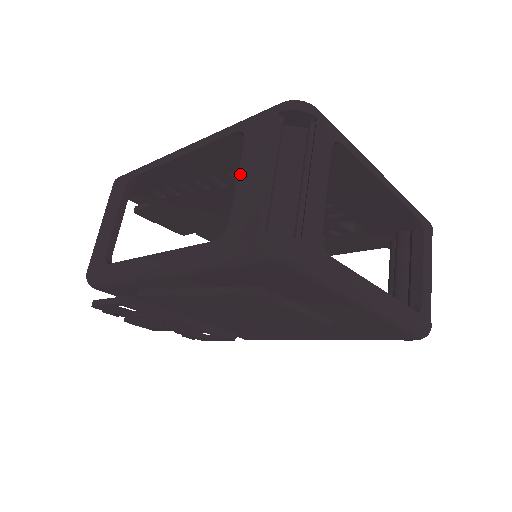
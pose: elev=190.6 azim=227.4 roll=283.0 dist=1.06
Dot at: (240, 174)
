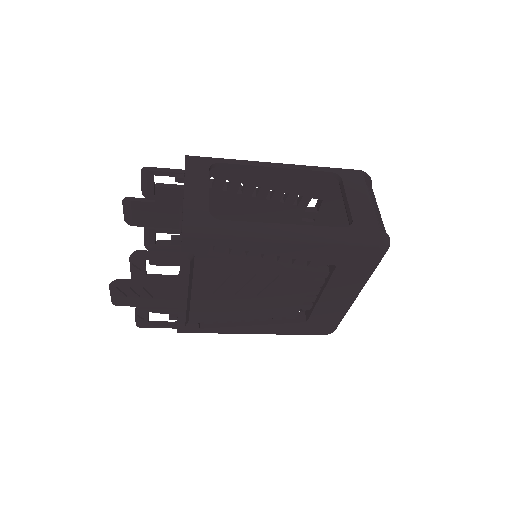
Dot at: (348, 197)
